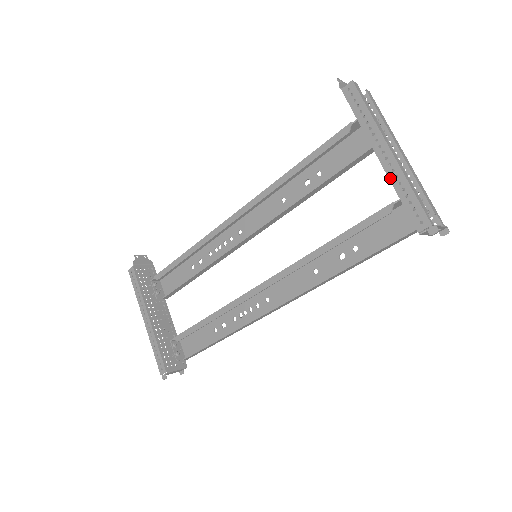
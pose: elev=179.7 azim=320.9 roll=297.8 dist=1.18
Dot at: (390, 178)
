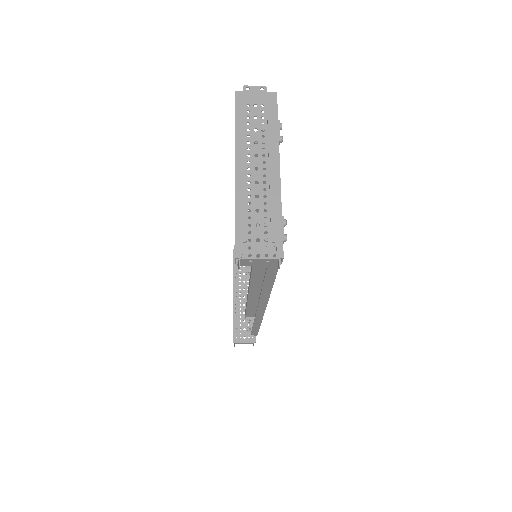
Dot at: occluded
